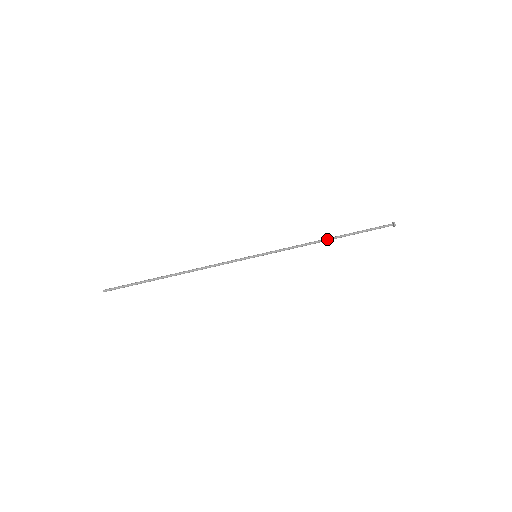
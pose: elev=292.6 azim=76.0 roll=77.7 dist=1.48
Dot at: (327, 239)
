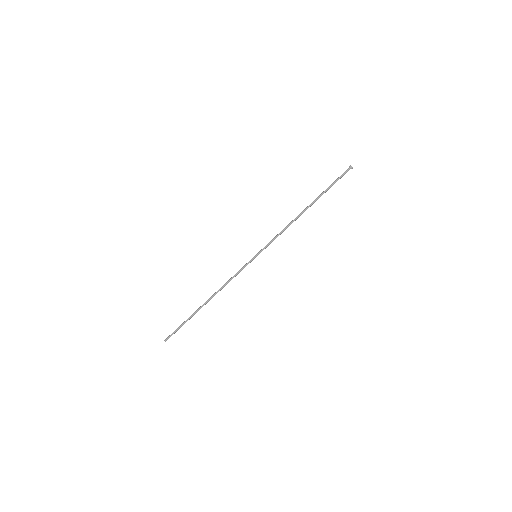
Dot at: occluded
